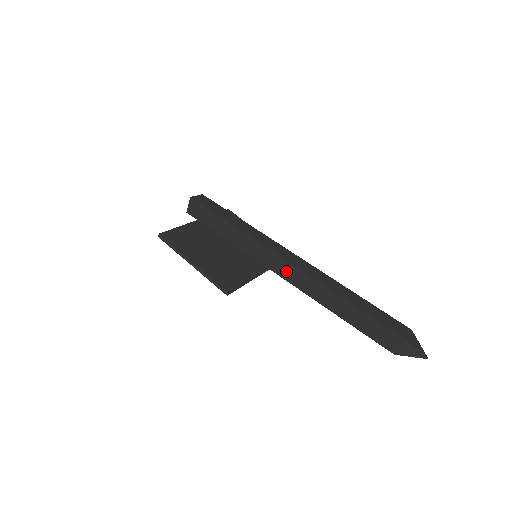
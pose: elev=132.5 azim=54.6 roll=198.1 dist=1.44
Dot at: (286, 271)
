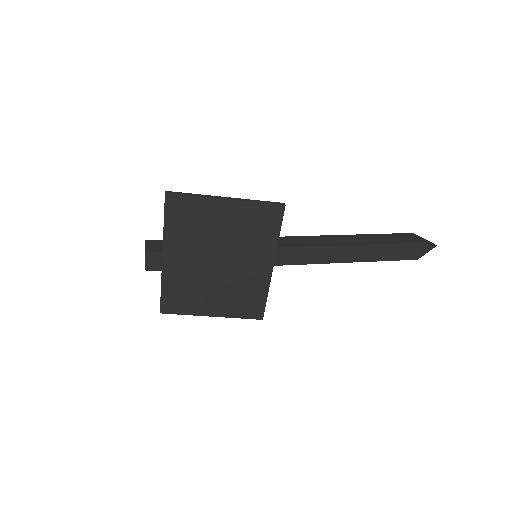
Dot at: (297, 242)
